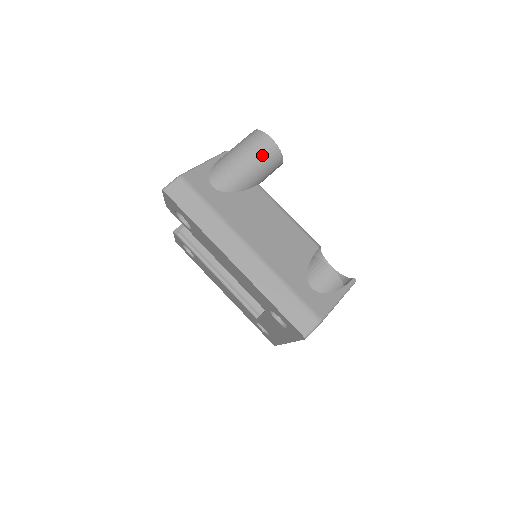
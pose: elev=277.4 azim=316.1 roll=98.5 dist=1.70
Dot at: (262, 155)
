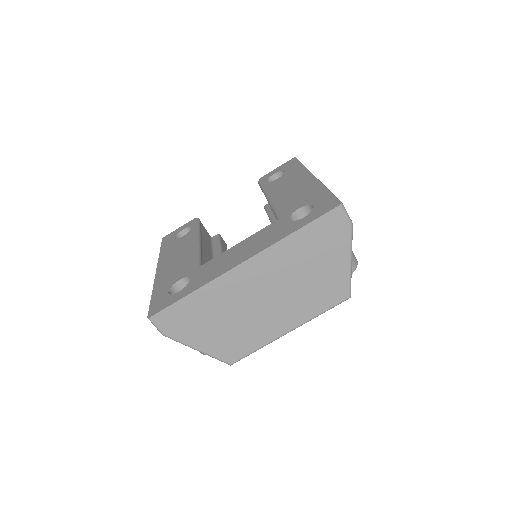
Dot at: occluded
